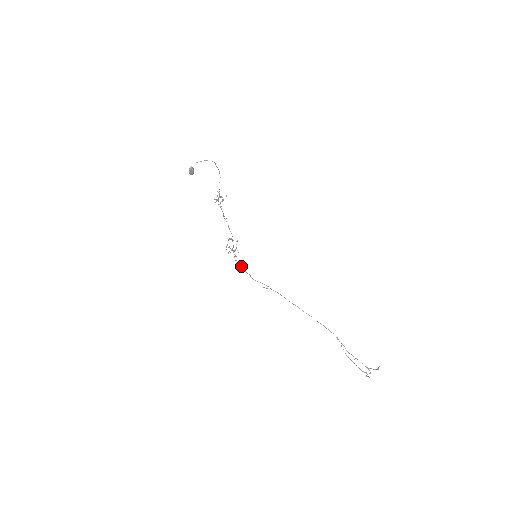
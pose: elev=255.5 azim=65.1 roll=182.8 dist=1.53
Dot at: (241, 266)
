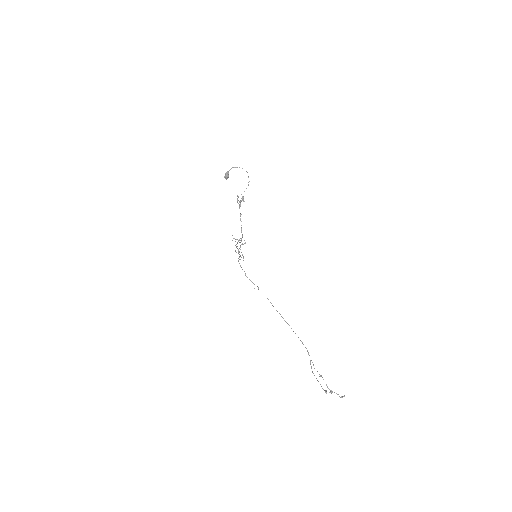
Dot at: occluded
